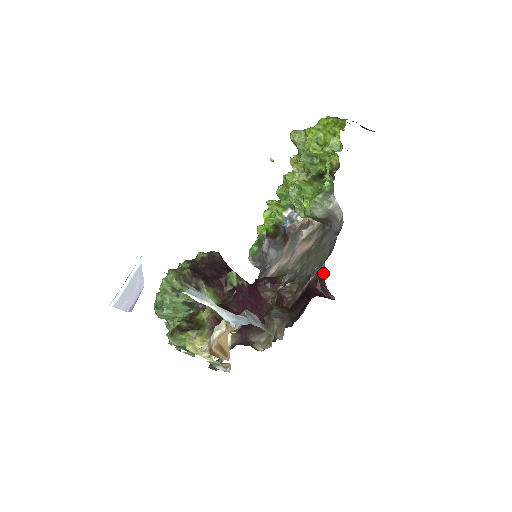
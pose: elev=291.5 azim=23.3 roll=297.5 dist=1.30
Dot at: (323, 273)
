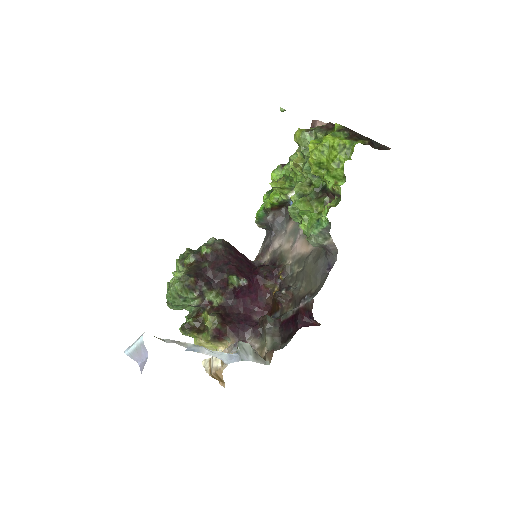
Dot at: (311, 307)
